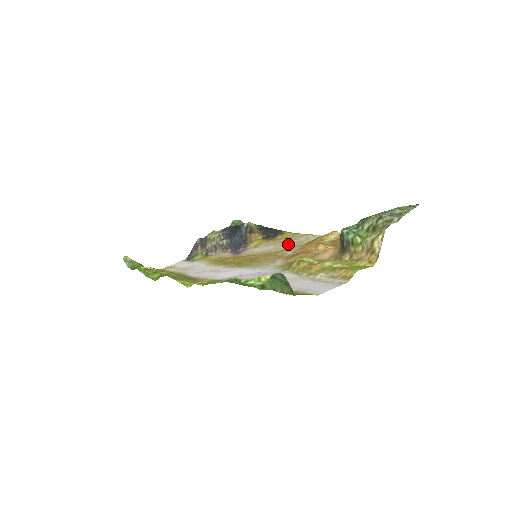
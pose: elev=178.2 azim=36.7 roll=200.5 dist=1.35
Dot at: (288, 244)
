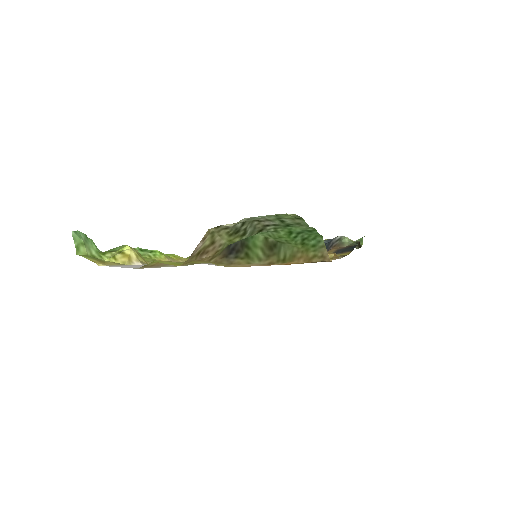
Dot at: occluded
